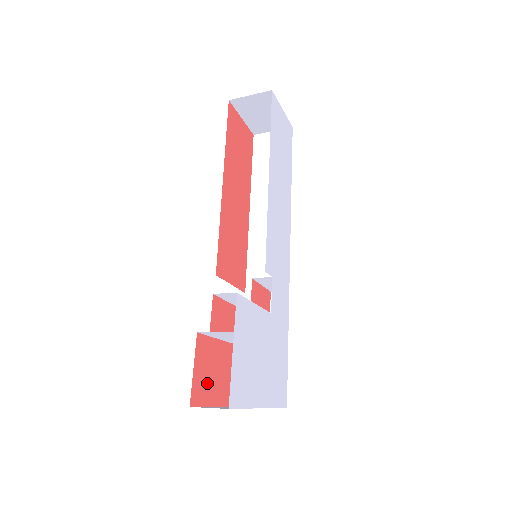
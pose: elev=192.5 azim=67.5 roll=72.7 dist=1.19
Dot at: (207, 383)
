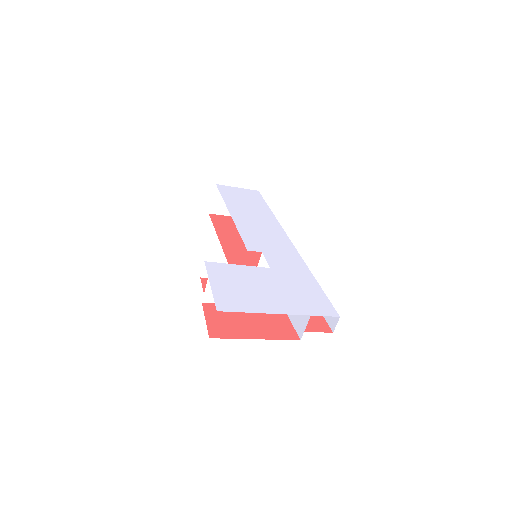
Dot at: (230, 327)
